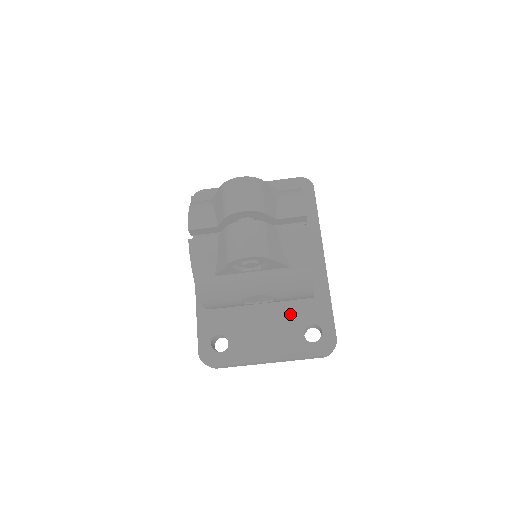
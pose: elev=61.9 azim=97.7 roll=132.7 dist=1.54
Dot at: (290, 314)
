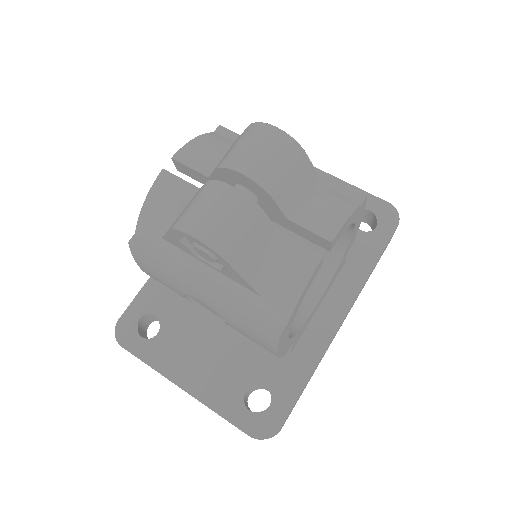
Dot at: (250, 355)
